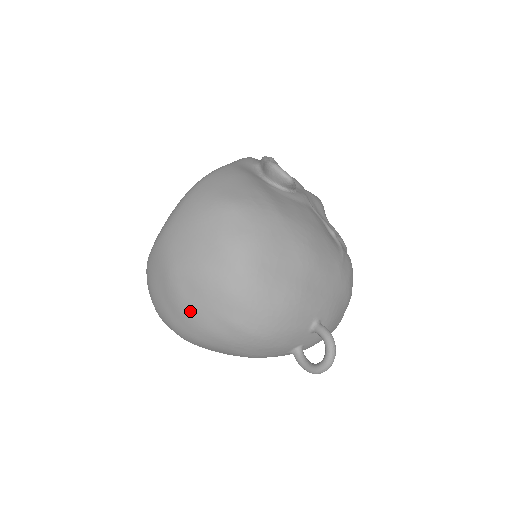
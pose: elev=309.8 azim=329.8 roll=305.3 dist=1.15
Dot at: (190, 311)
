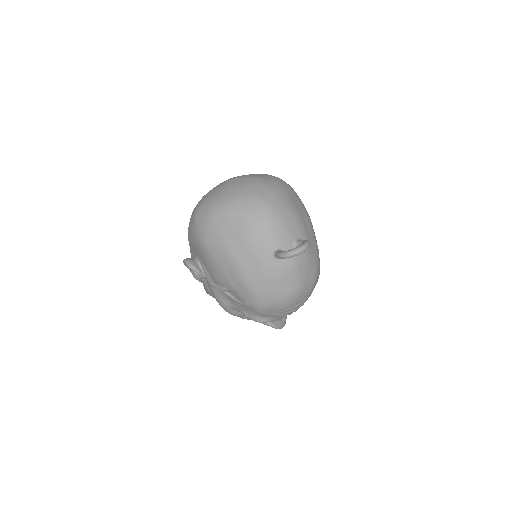
Dot at: (235, 188)
